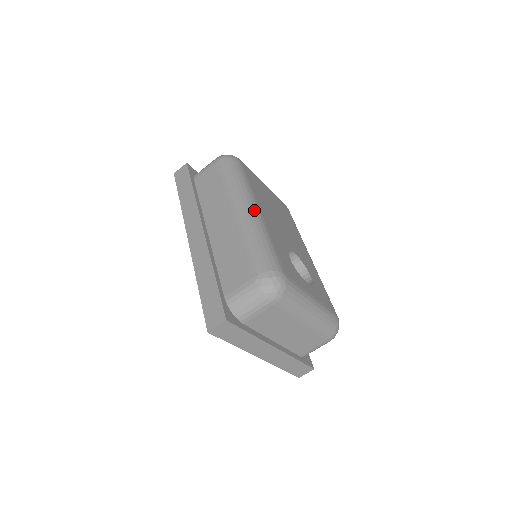
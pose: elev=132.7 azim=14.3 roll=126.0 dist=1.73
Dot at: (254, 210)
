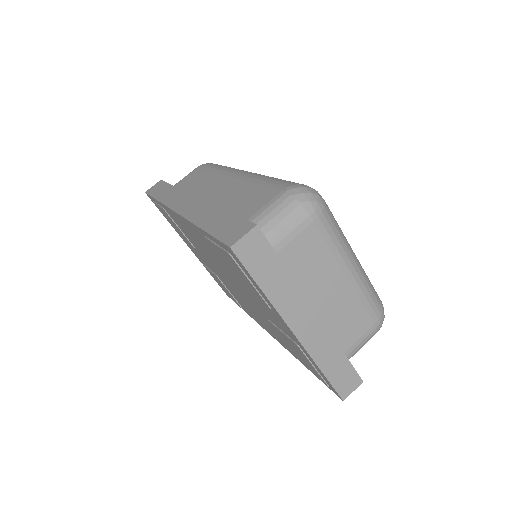
Dot at: occluded
